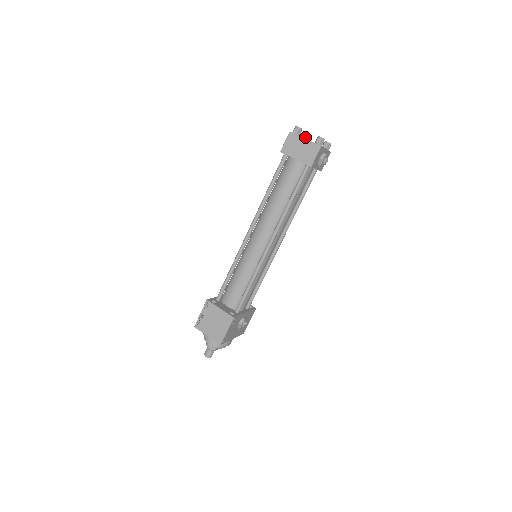
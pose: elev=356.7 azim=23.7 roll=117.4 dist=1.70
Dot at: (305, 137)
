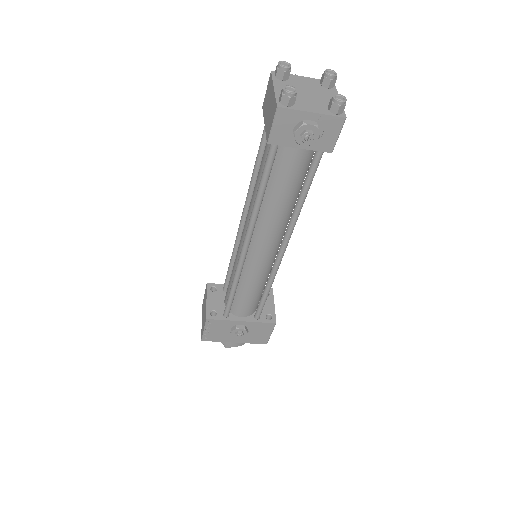
Dot at: (322, 81)
